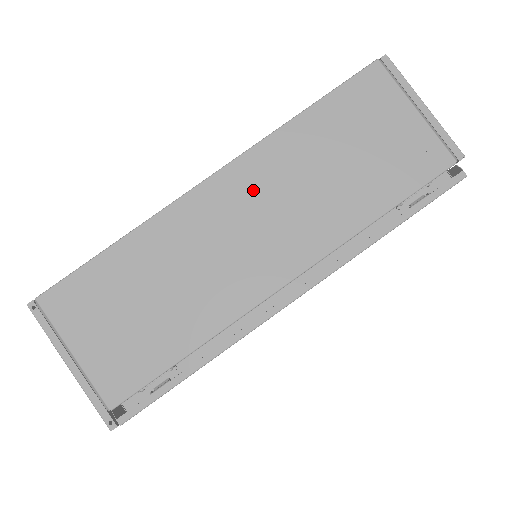
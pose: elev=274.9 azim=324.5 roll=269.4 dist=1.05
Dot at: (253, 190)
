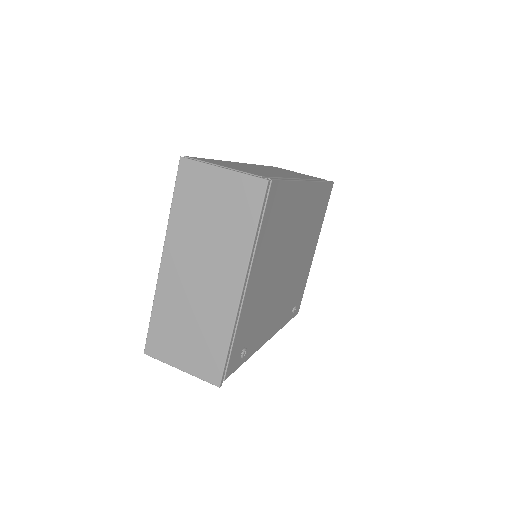
Dot at: (261, 167)
